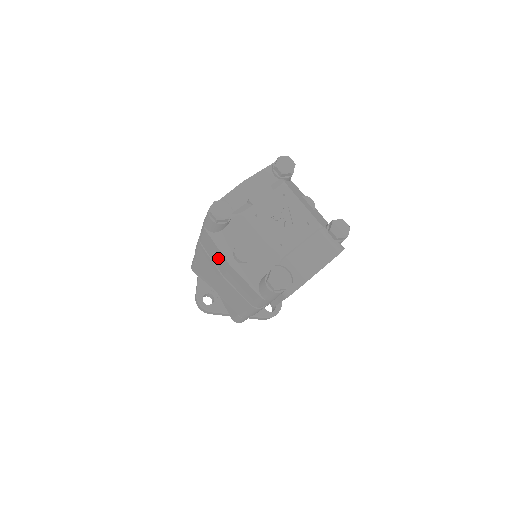
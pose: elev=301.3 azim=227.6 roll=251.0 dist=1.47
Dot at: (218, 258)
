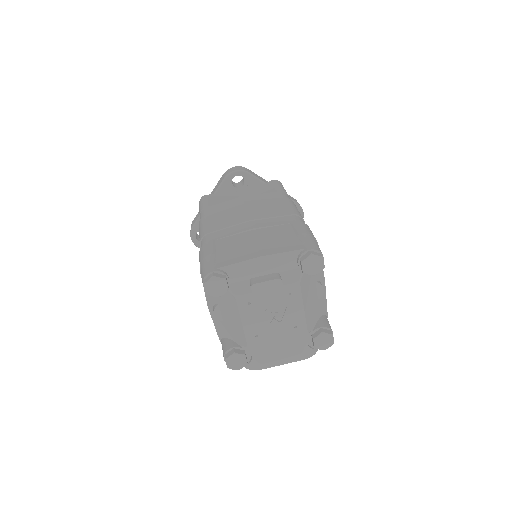
Dot at: occluded
